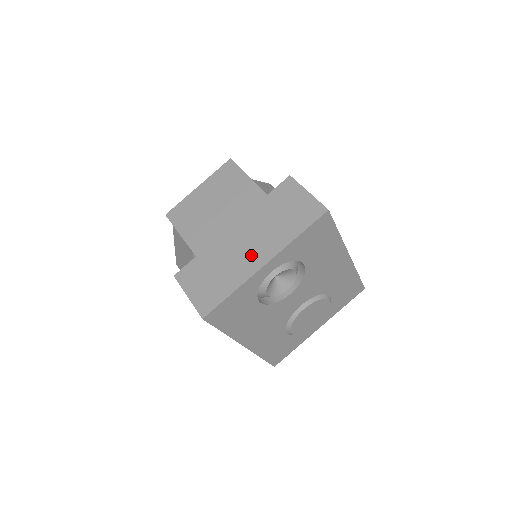
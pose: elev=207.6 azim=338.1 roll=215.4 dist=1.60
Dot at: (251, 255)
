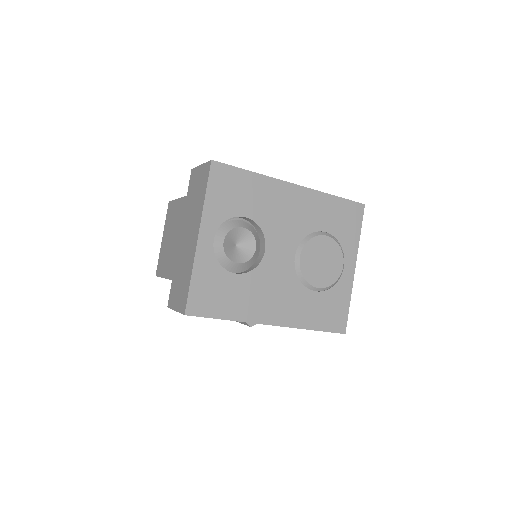
Dot at: (191, 241)
